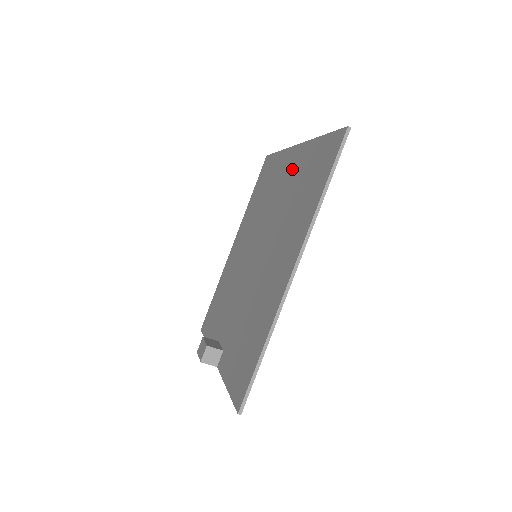
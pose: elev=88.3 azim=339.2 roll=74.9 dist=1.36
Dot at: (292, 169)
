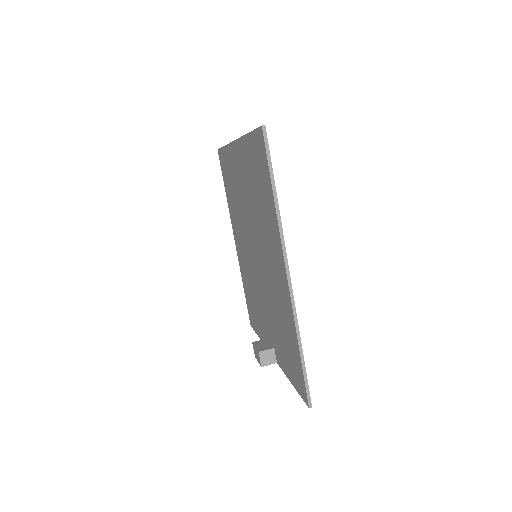
Dot at: (242, 168)
